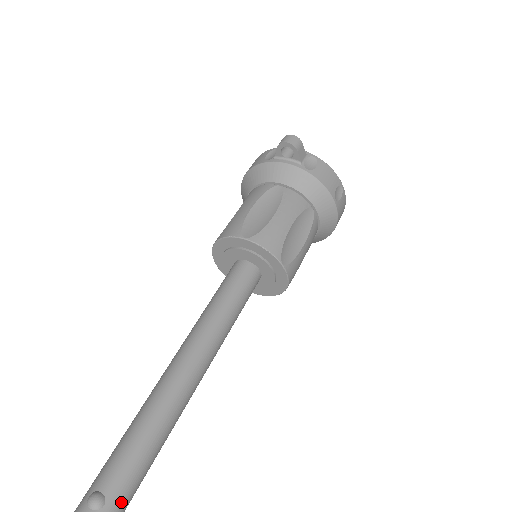
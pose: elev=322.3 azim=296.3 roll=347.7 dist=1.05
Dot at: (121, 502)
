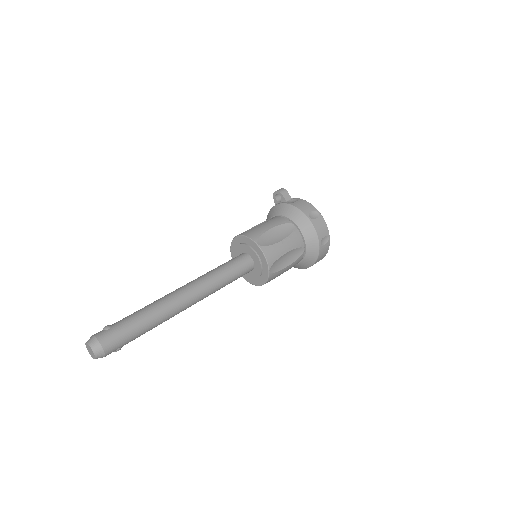
Dot at: (118, 331)
